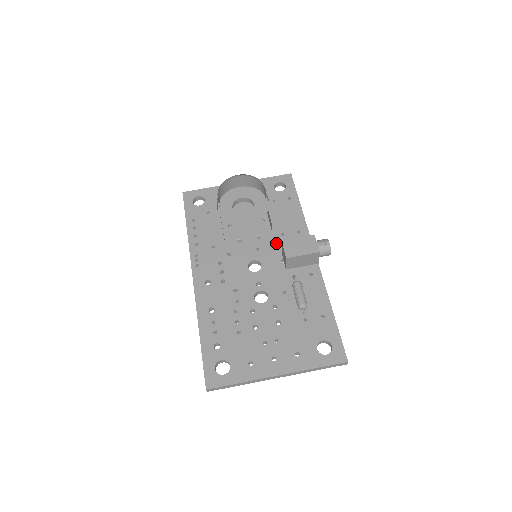
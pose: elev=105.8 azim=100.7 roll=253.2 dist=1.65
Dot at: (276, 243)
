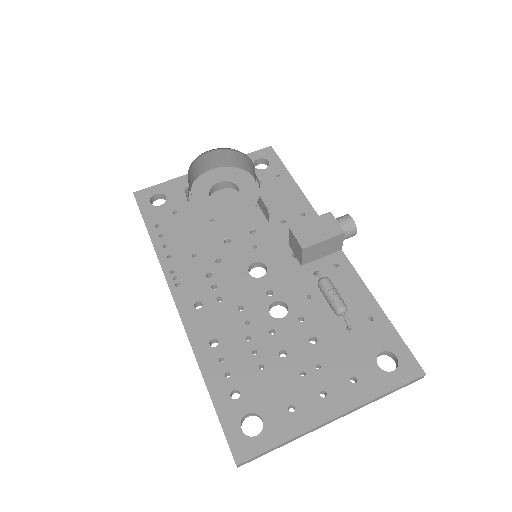
Dot at: (278, 234)
